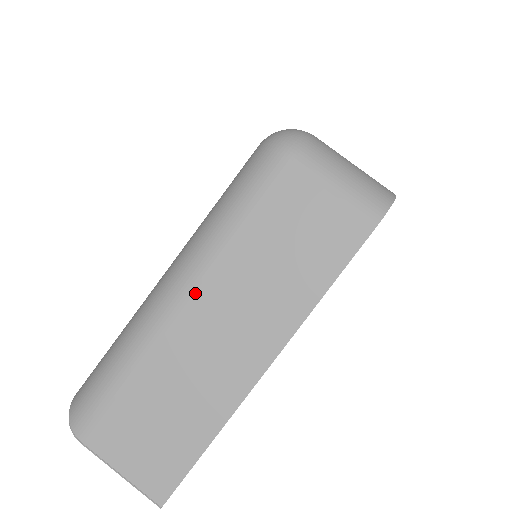
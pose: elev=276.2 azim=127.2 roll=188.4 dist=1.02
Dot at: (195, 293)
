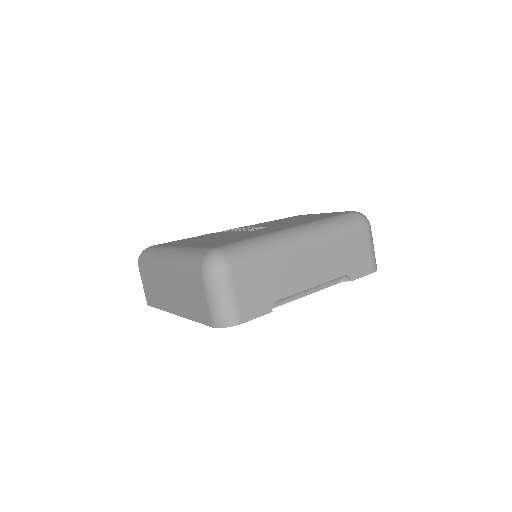
Dot at: (168, 271)
